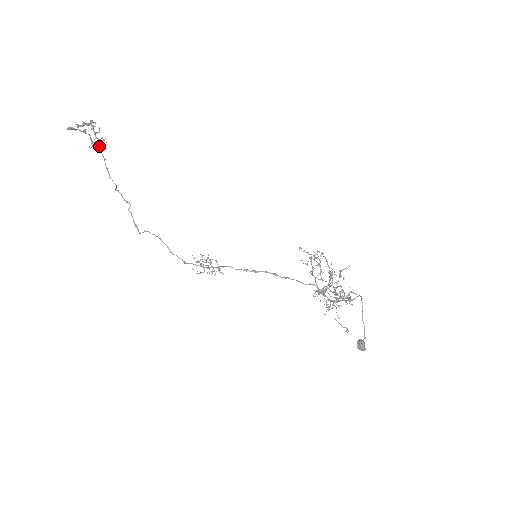
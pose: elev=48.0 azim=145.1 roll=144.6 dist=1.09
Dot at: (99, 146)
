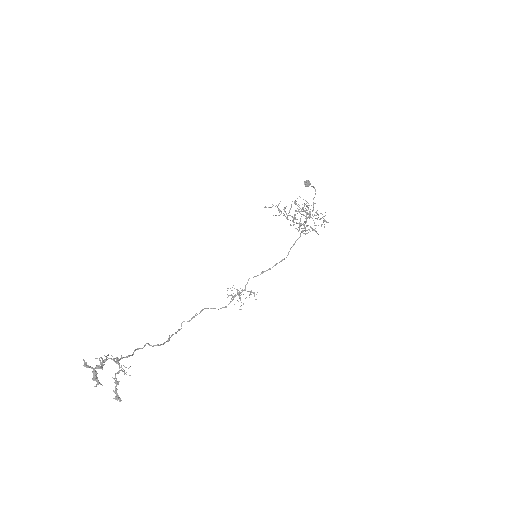
Dot at: (118, 362)
